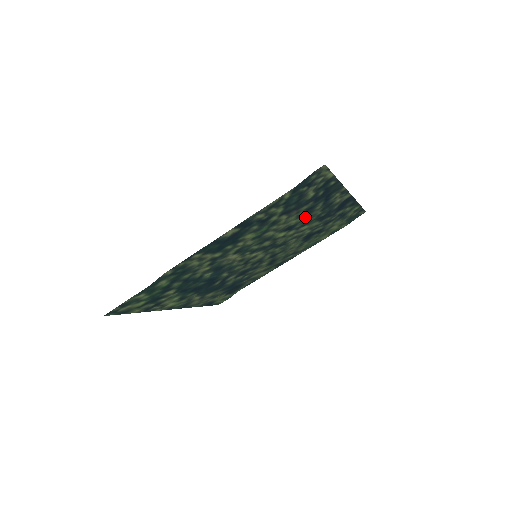
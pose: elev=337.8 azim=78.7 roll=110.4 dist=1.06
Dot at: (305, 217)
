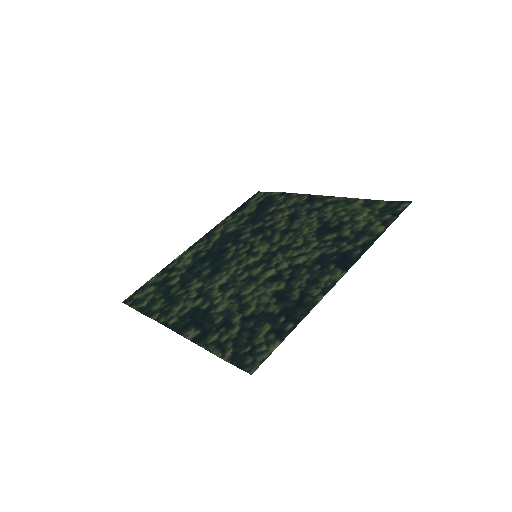
Dot at: (287, 284)
